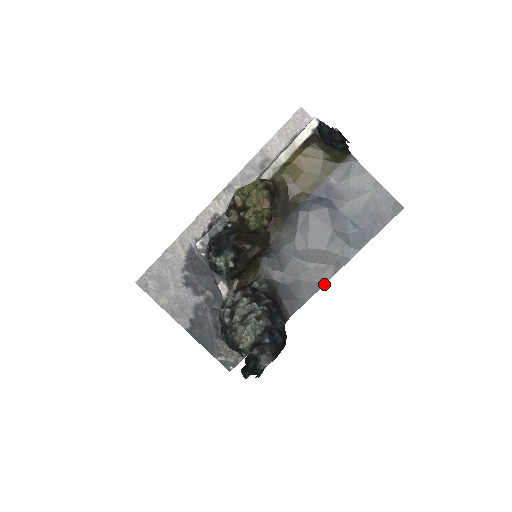
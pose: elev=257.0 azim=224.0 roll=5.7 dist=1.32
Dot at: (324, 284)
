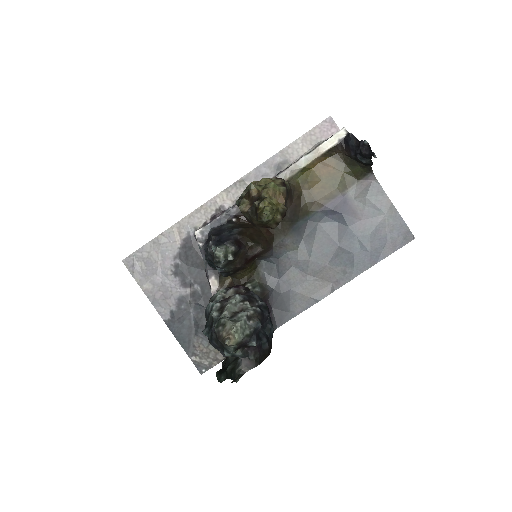
Dot at: (319, 300)
